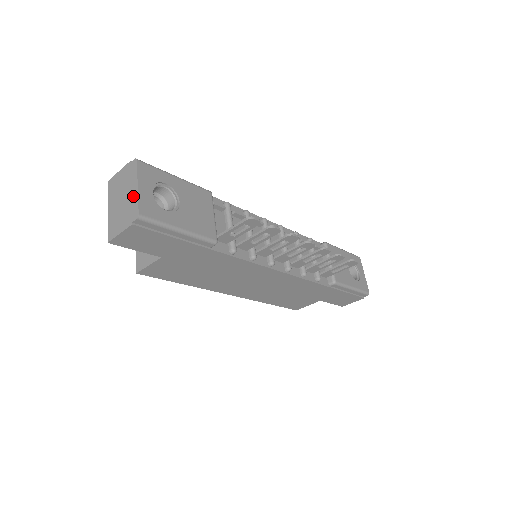
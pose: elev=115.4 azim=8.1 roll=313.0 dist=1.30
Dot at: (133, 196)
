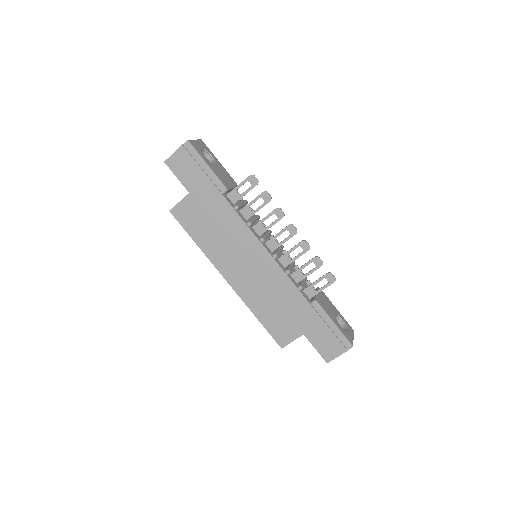
Dot at: occluded
